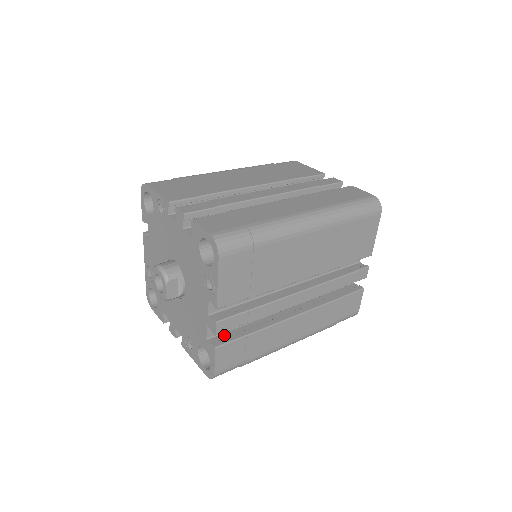
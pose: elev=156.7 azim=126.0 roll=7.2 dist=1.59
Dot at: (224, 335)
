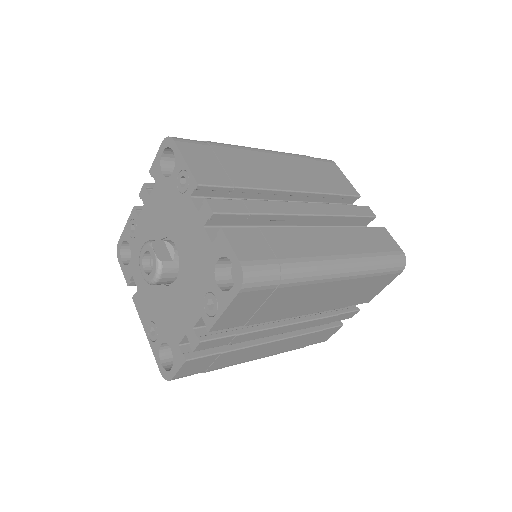
Dot at: occluded
